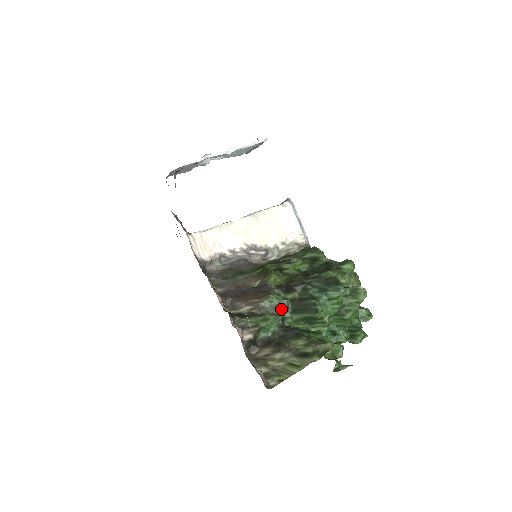
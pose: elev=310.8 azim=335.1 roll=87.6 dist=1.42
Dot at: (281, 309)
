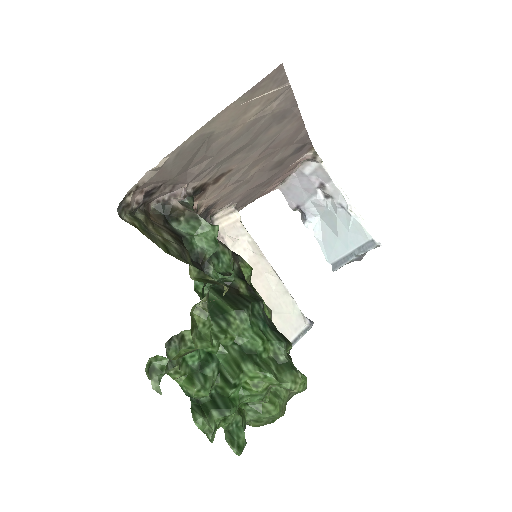
Dot at: (218, 267)
